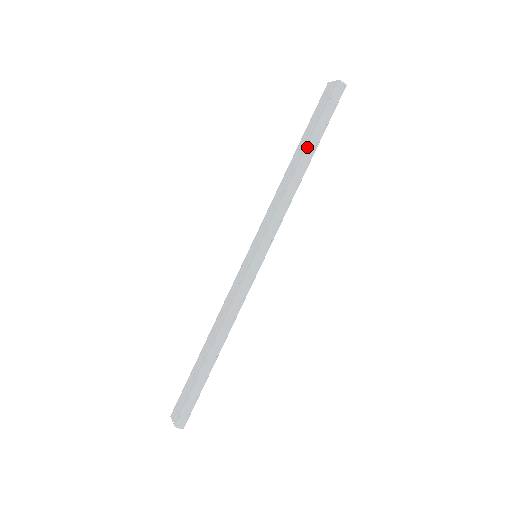
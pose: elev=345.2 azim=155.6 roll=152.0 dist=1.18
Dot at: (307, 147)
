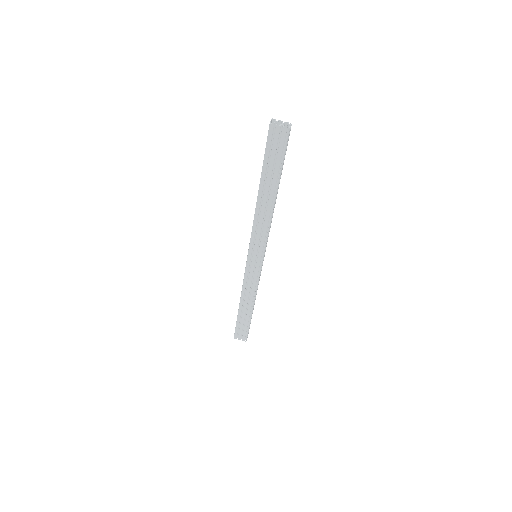
Dot at: (277, 187)
